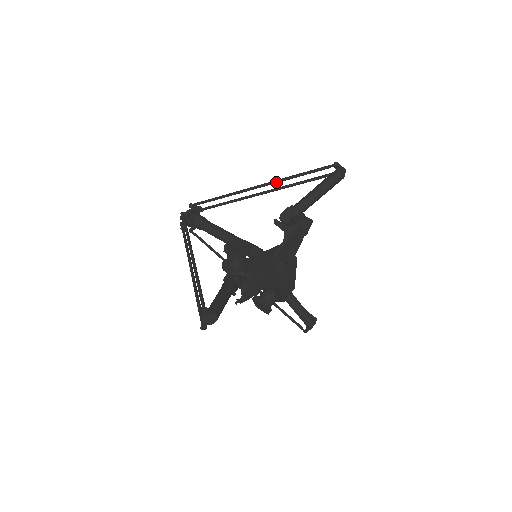
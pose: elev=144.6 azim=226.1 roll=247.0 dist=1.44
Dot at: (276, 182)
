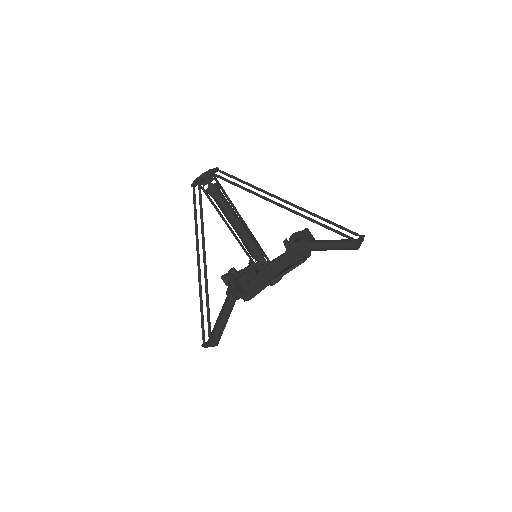
Dot at: occluded
